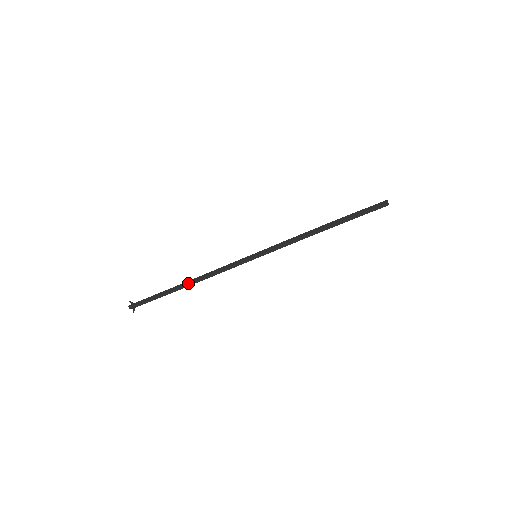
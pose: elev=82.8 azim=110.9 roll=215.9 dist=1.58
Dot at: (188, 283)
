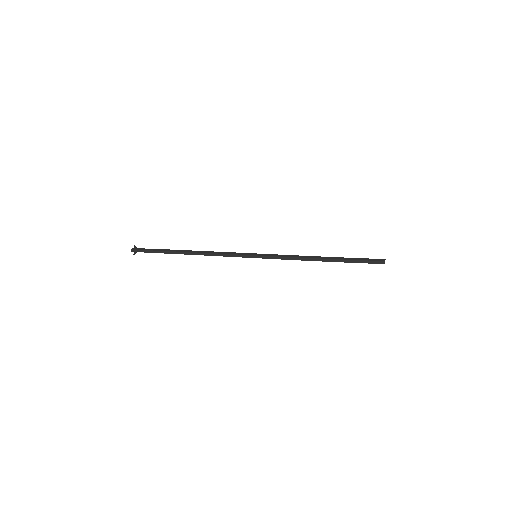
Dot at: (189, 254)
